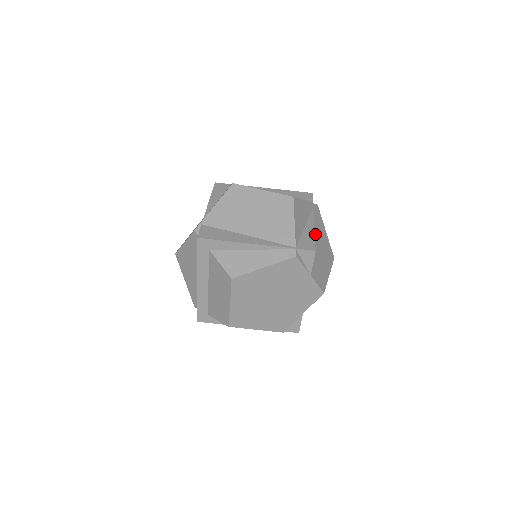
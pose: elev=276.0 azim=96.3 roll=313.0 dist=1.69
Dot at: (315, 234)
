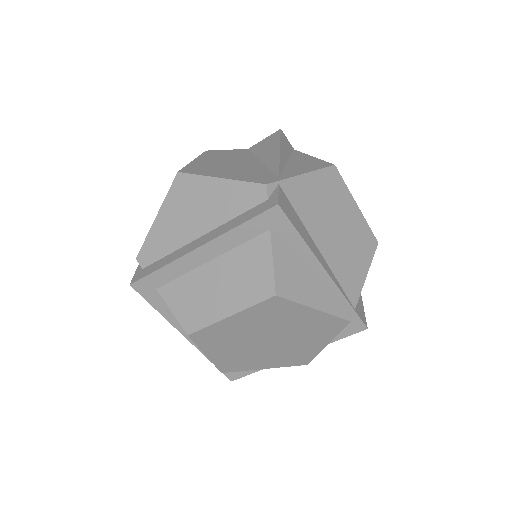
Dot at: occluded
